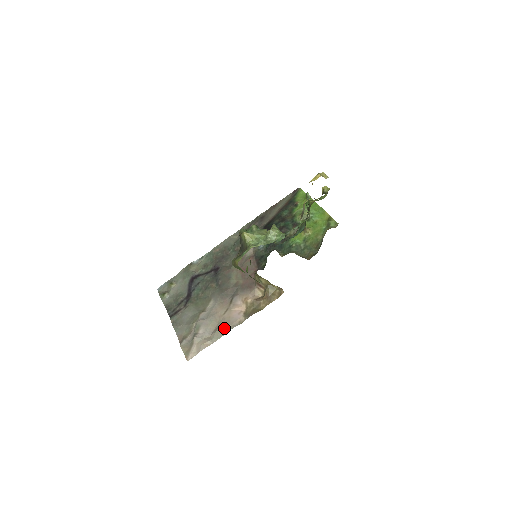
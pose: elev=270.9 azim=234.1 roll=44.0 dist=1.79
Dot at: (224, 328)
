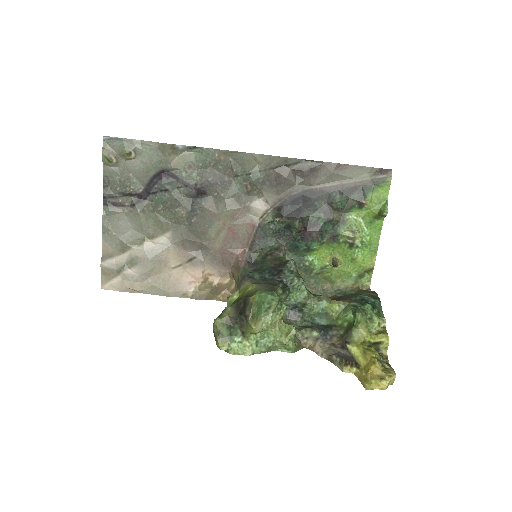
Dot at: (163, 289)
